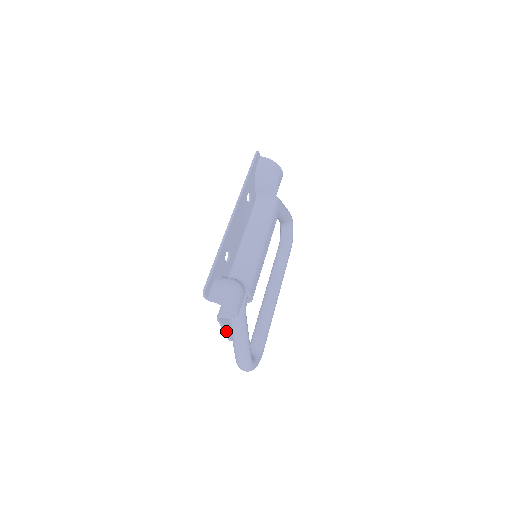
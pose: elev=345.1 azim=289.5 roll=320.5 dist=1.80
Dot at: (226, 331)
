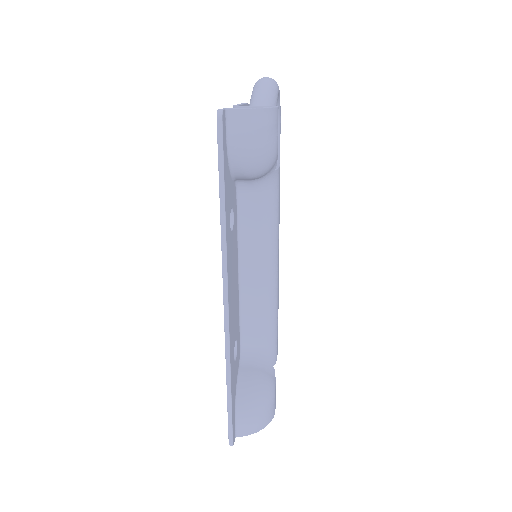
Dot at: occluded
